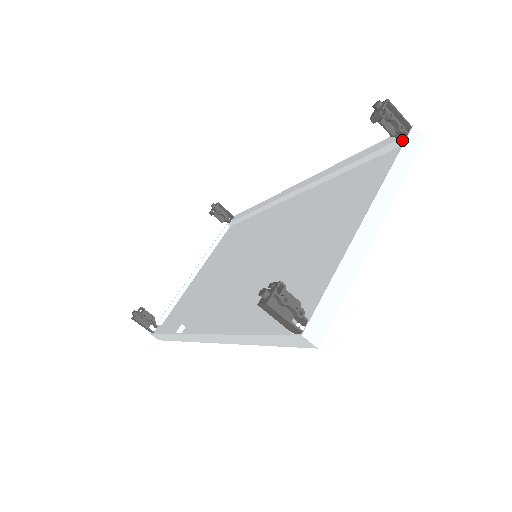
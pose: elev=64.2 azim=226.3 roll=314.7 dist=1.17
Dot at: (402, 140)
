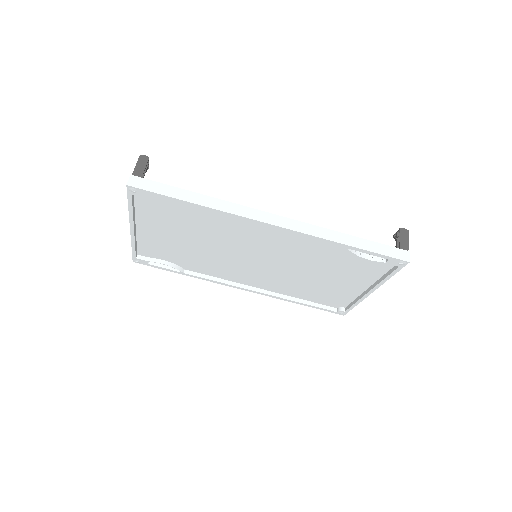
Dot at: occluded
